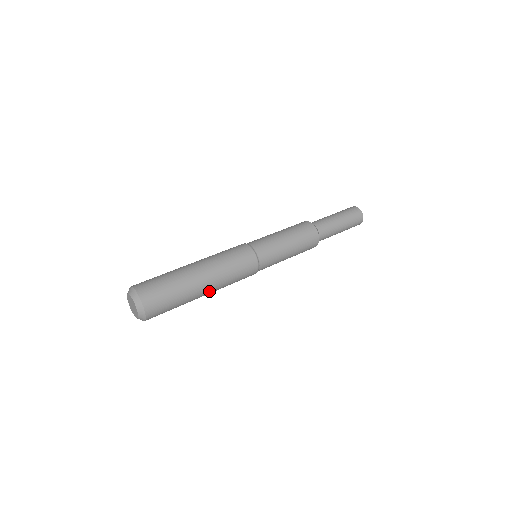
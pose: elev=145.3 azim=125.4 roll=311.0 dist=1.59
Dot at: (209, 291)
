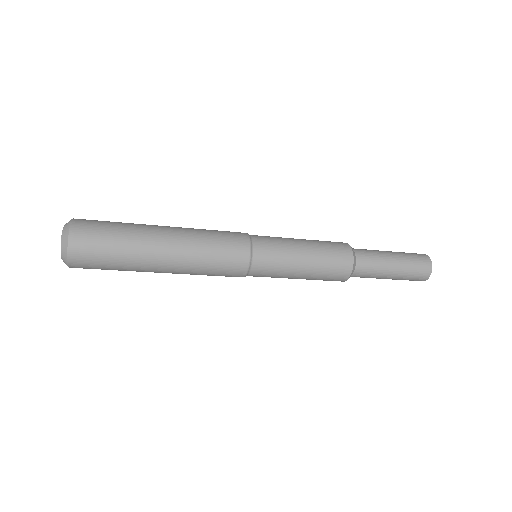
Dot at: (167, 270)
